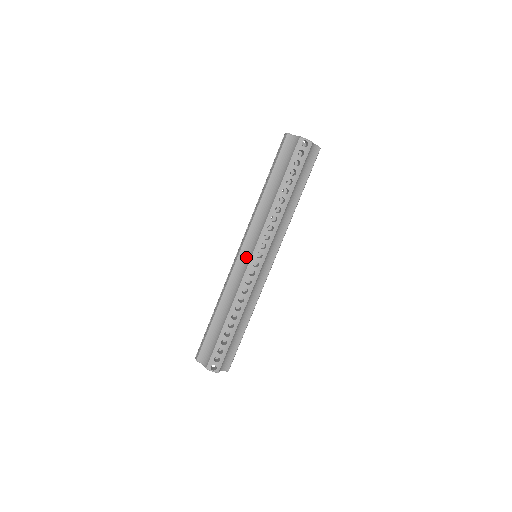
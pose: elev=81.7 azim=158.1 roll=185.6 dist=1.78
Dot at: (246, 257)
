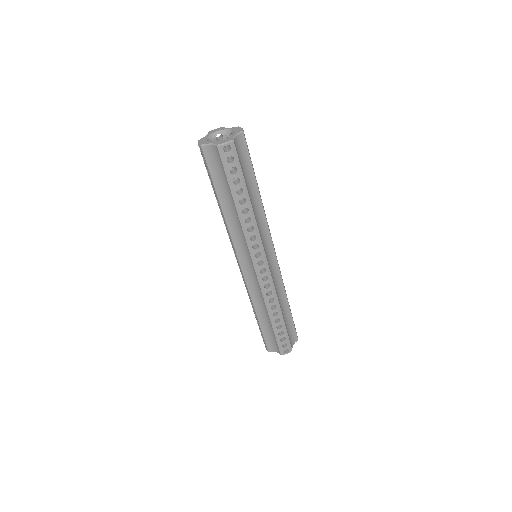
Dot at: (249, 269)
